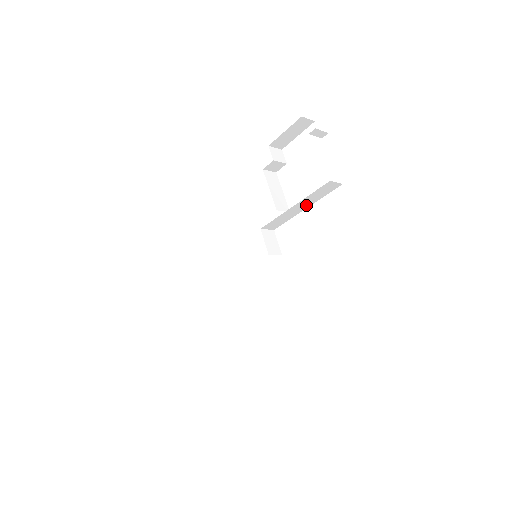
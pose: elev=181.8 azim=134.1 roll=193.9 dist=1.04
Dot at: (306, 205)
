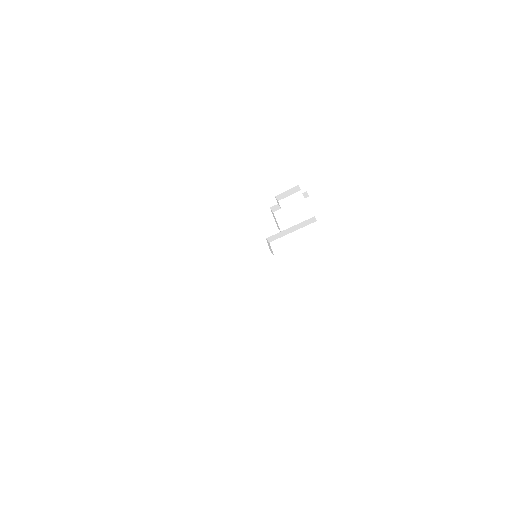
Dot at: (295, 229)
